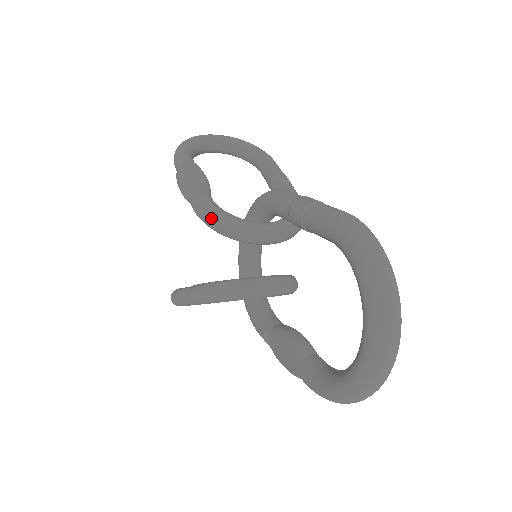
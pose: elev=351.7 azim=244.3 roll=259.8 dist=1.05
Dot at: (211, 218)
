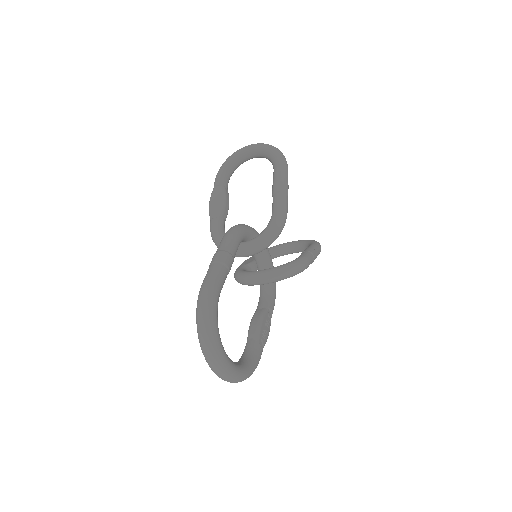
Dot at: (213, 241)
